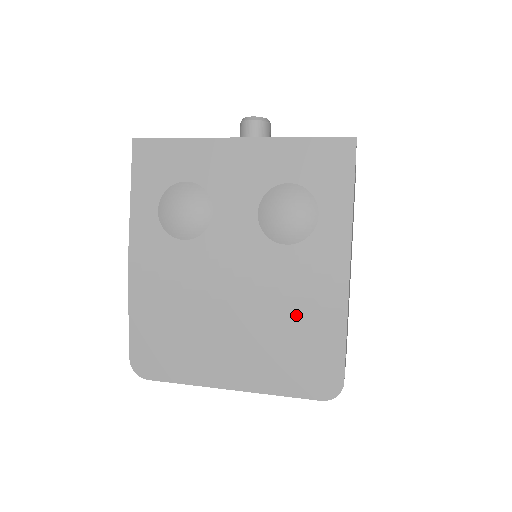
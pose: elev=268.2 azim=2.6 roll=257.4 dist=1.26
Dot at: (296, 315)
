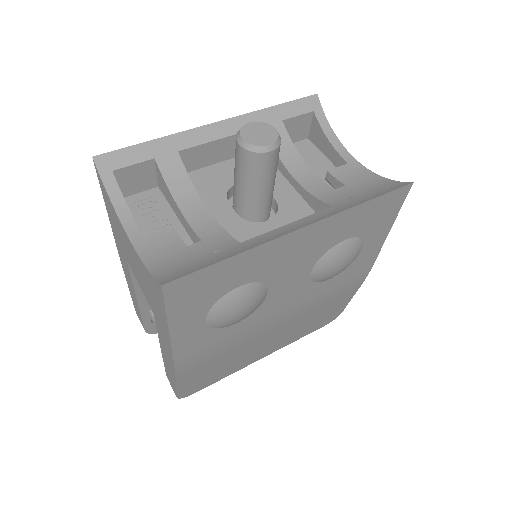
Dot at: (324, 307)
